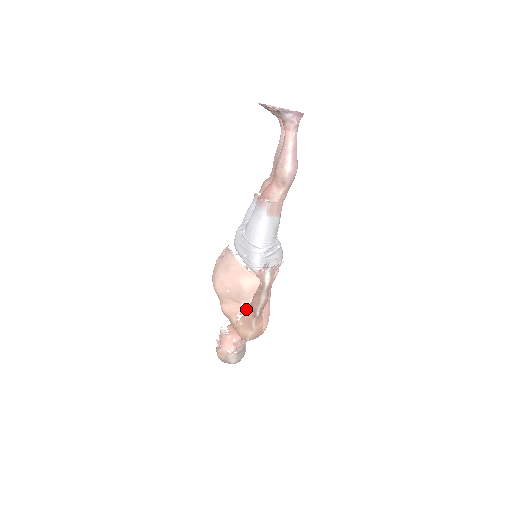
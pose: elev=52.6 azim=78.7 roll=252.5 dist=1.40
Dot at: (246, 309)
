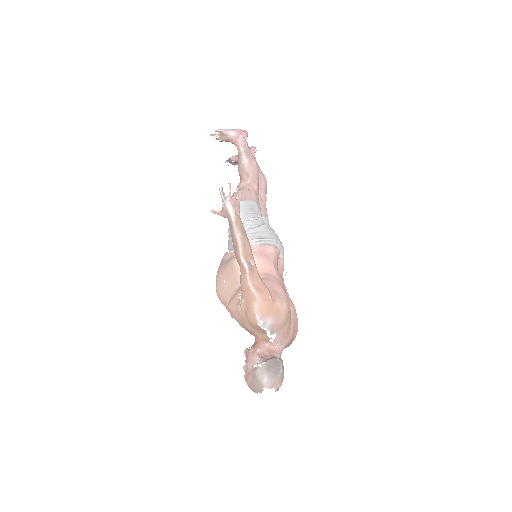
Dot at: occluded
